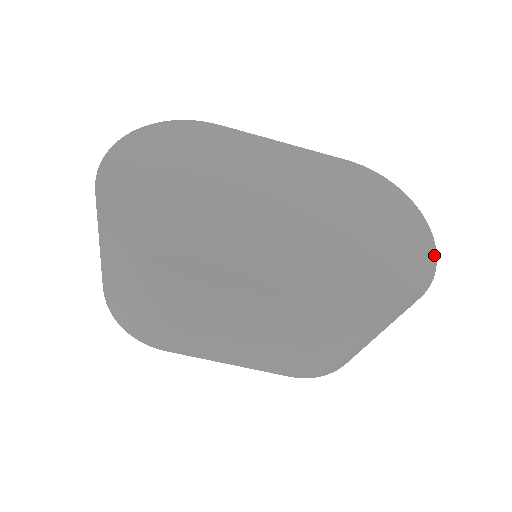
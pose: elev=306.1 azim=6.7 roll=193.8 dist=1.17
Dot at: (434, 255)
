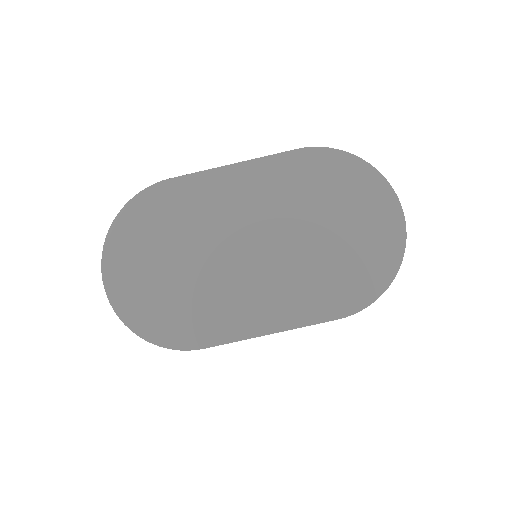
Dot at: (402, 221)
